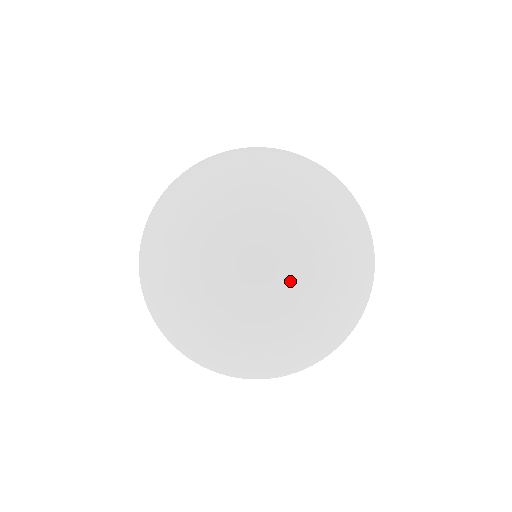
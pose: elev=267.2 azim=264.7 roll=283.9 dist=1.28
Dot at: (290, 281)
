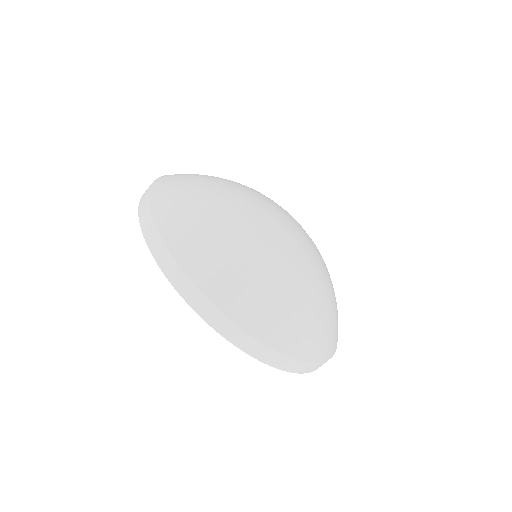
Dot at: (296, 251)
